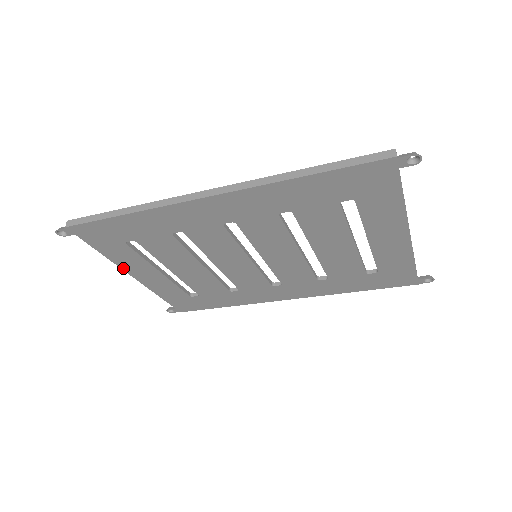
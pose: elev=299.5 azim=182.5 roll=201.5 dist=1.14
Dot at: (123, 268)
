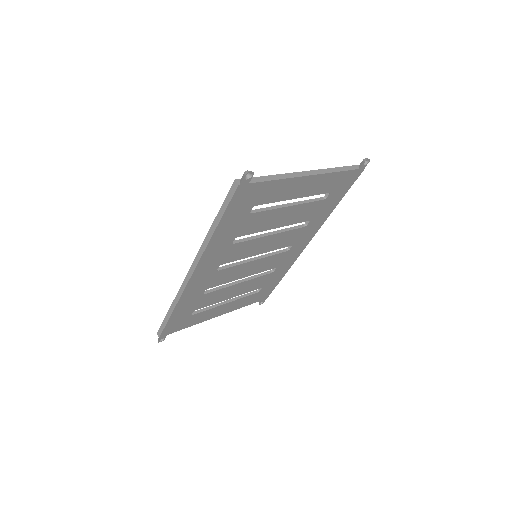
Dot at: (208, 319)
